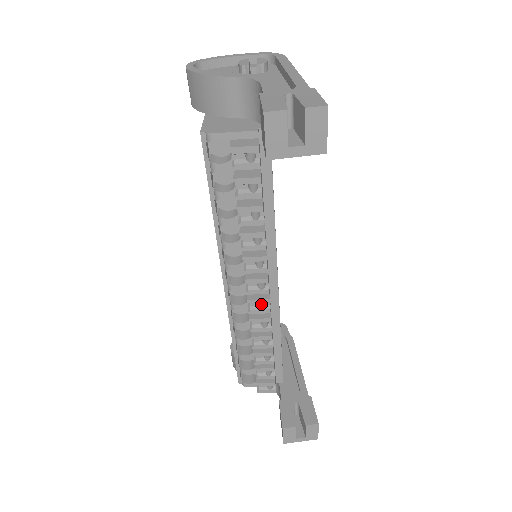
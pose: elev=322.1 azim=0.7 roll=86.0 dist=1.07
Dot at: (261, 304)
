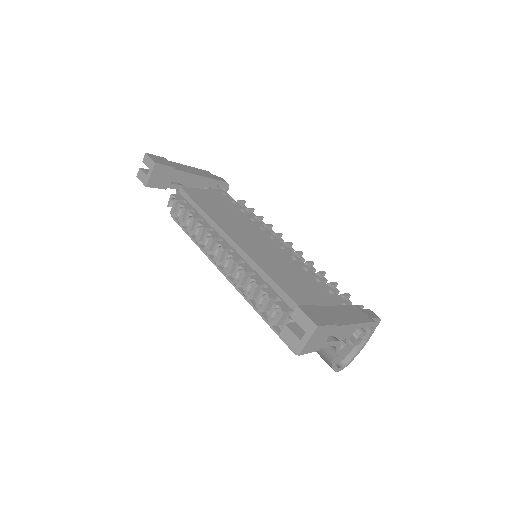
Dot at: occluded
